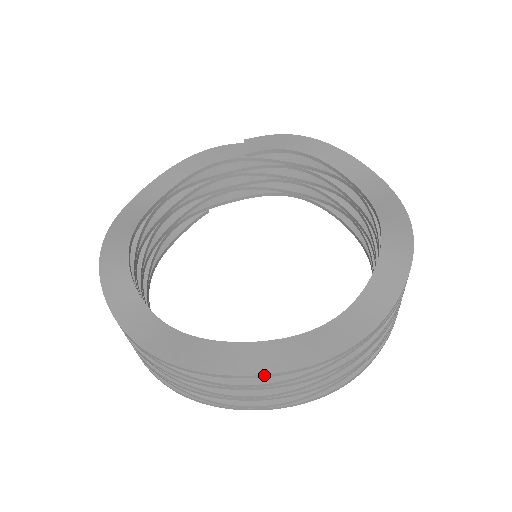
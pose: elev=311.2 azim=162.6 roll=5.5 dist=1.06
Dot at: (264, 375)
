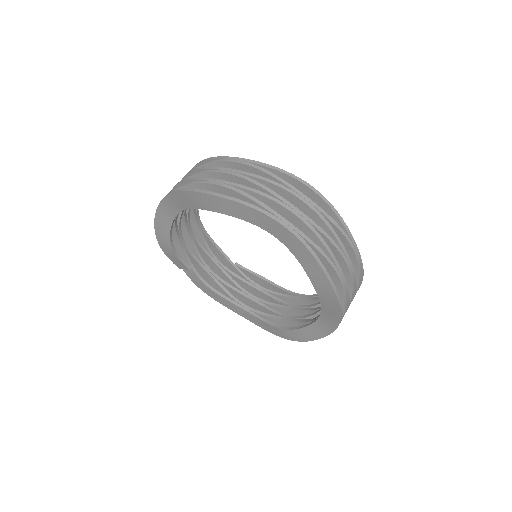
Dot at: (324, 197)
